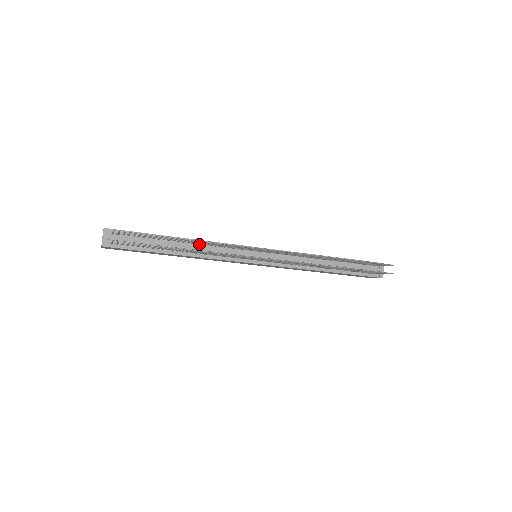
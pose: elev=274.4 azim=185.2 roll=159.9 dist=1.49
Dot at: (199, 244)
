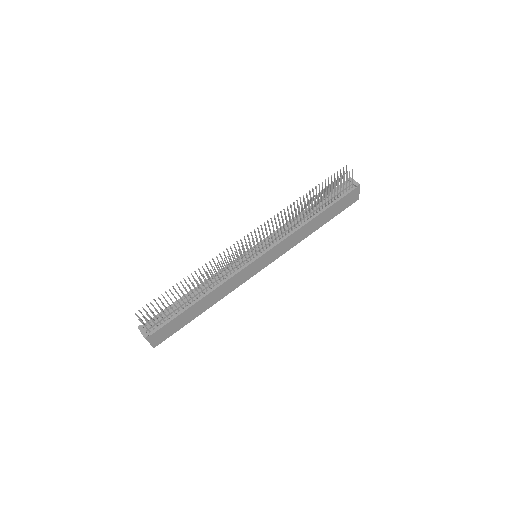
Dot at: (208, 282)
